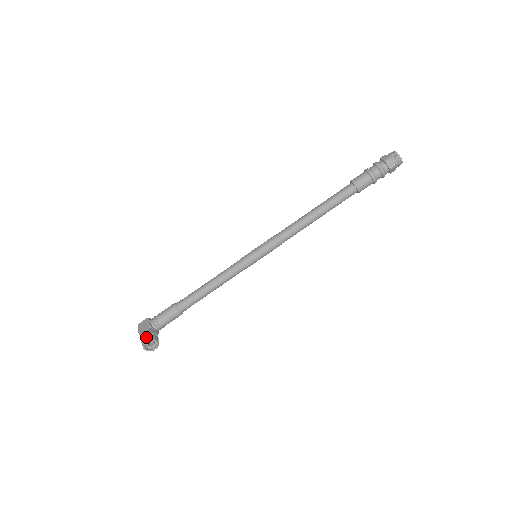
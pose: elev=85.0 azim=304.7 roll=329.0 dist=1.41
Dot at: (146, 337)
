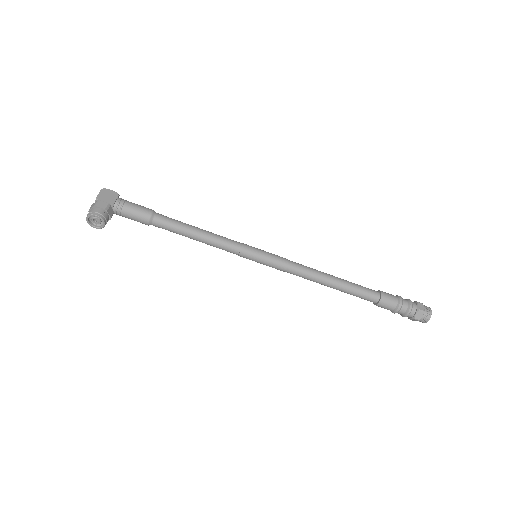
Dot at: (100, 212)
